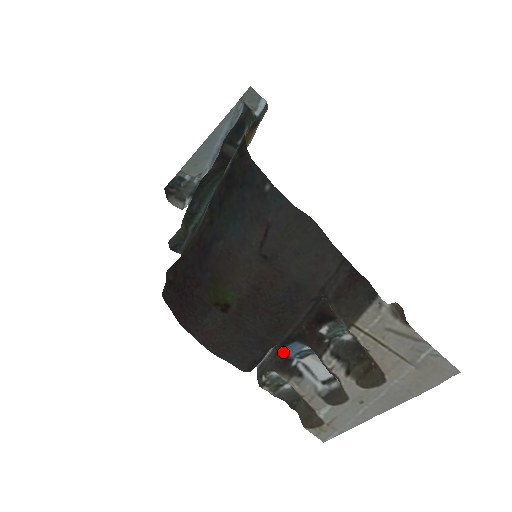
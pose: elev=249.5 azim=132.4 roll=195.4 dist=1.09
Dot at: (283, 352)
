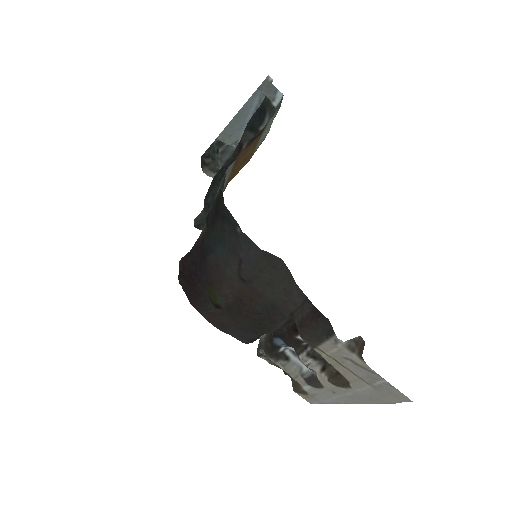
Dot at: (271, 341)
